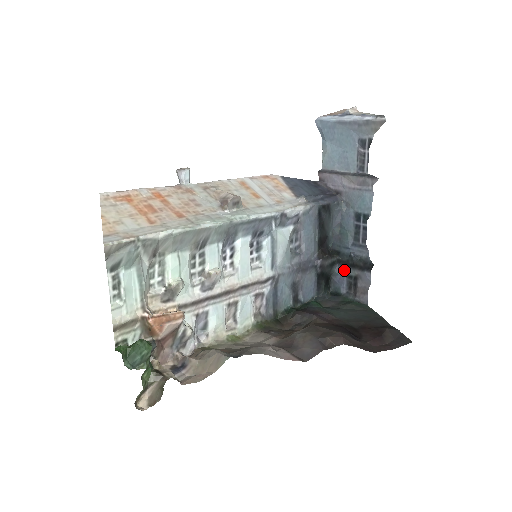
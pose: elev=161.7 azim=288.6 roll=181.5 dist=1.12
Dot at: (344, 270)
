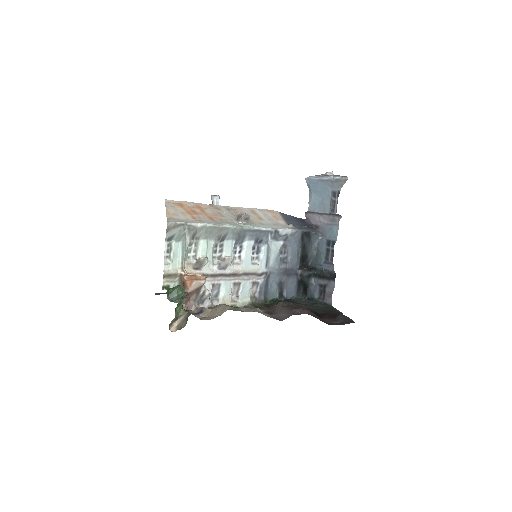
Dot at: (317, 281)
